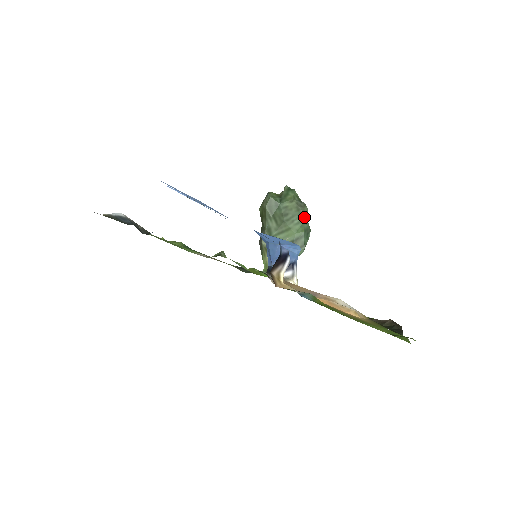
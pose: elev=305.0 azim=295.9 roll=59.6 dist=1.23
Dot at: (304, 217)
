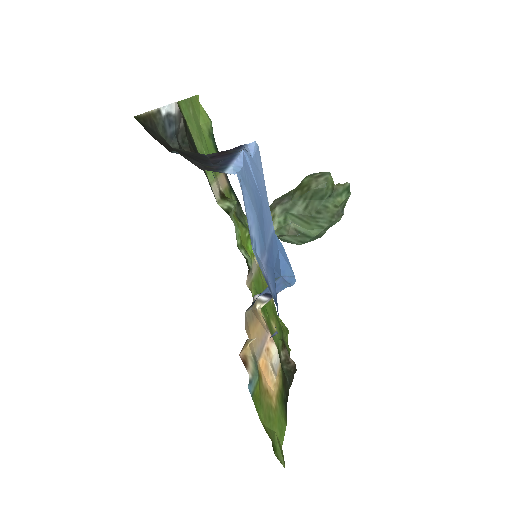
Dot at: (330, 225)
